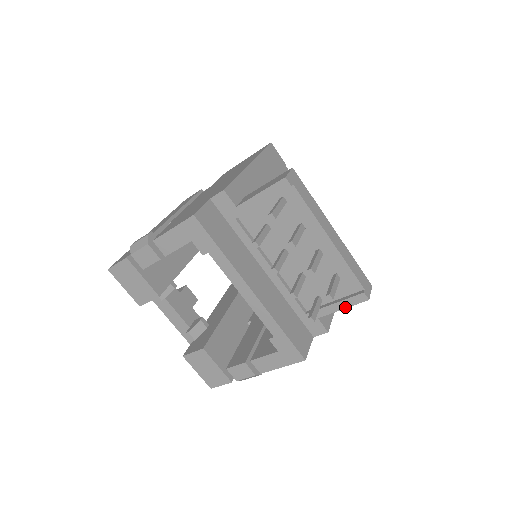
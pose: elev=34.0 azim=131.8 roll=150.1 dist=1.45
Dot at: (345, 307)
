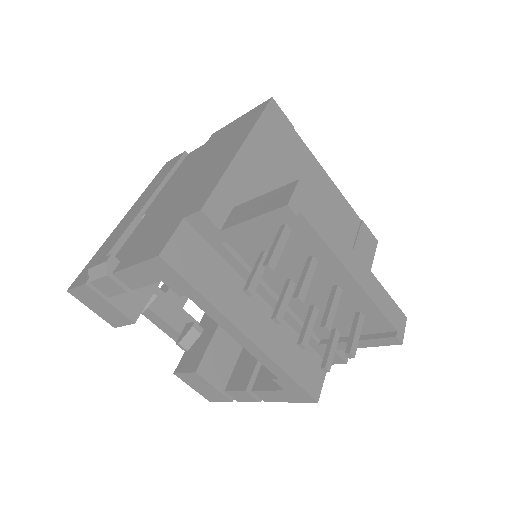
Dot at: (370, 346)
